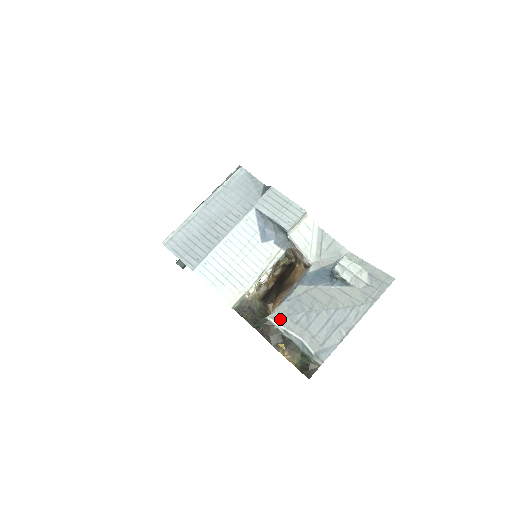
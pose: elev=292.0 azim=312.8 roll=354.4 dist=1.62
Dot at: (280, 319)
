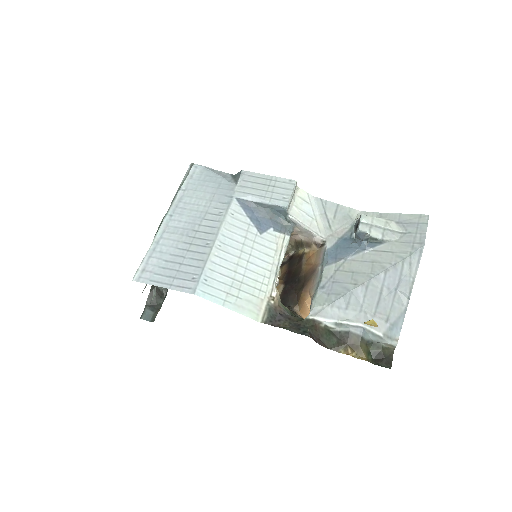
Dot at: (325, 312)
